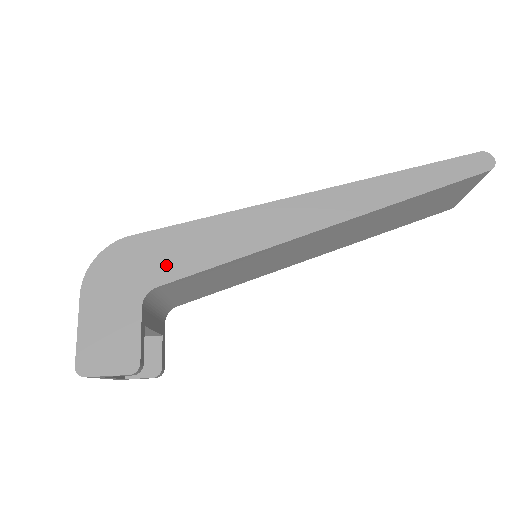
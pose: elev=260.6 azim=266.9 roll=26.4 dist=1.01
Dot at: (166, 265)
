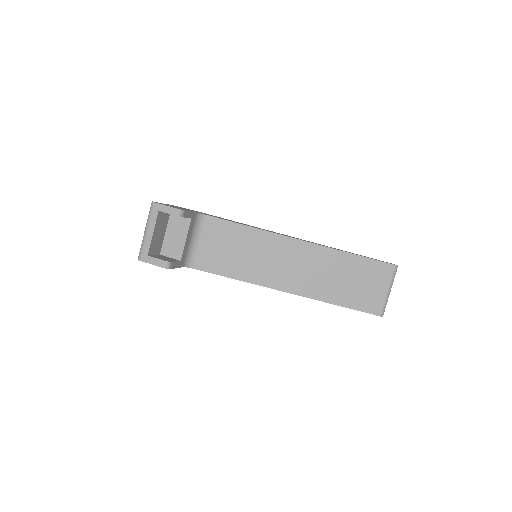
Dot at: occluded
